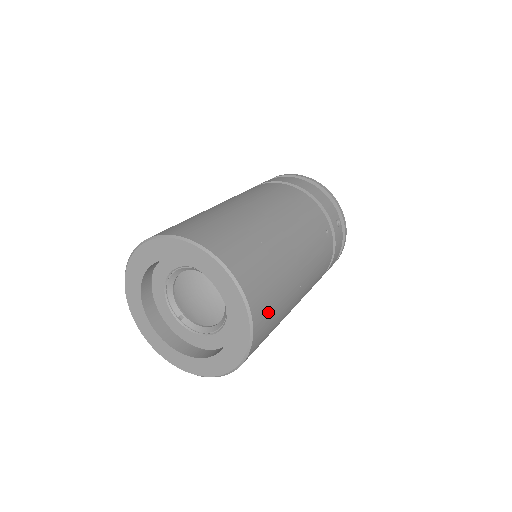
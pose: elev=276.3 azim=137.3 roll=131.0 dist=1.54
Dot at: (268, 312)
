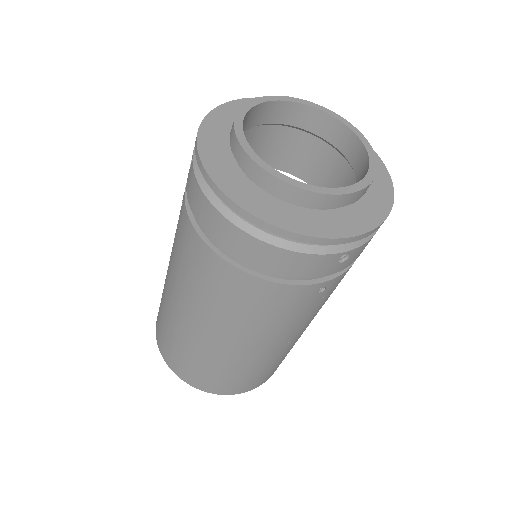
Dot at: (277, 367)
